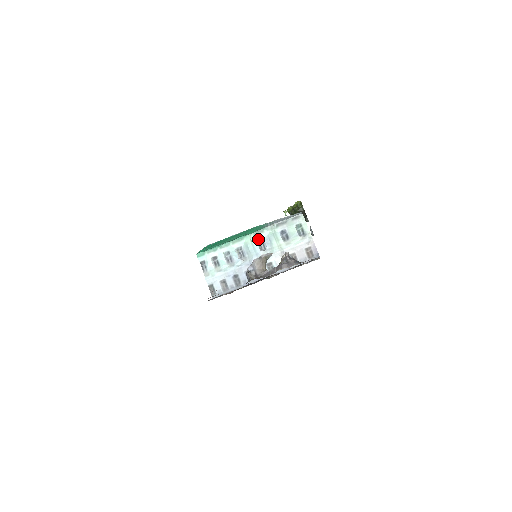
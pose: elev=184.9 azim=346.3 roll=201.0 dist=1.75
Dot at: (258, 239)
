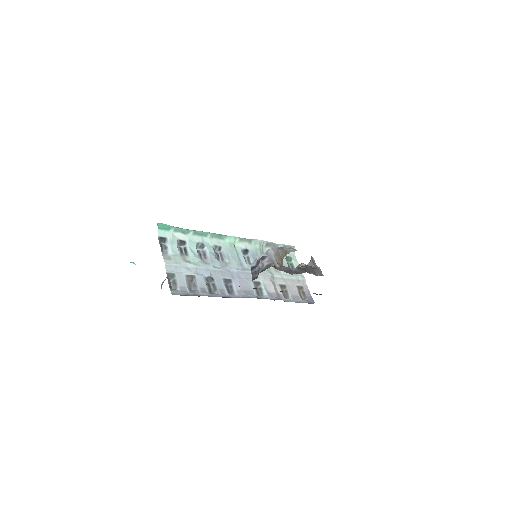
Dot at: (243, 248)
